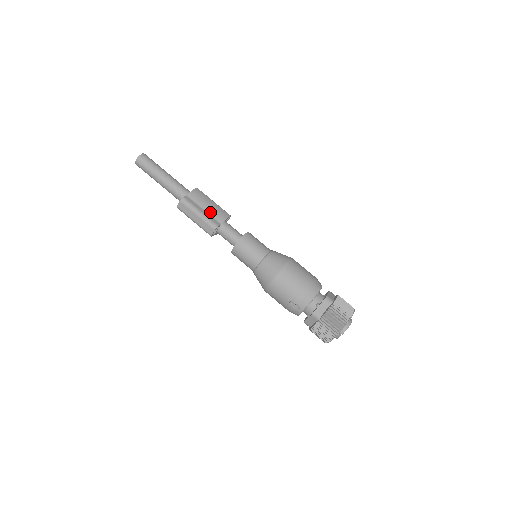
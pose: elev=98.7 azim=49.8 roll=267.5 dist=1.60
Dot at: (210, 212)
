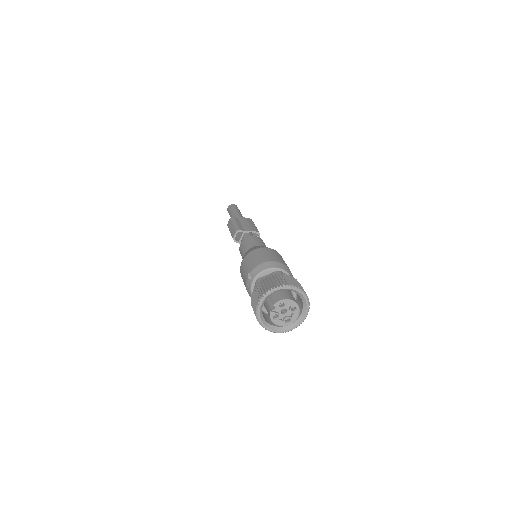
Dot at: (244, 226)
